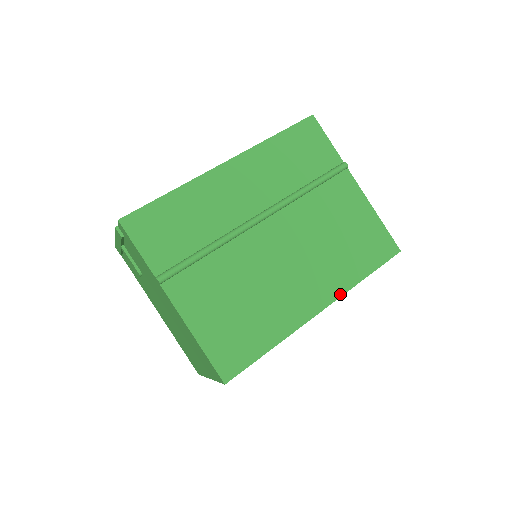
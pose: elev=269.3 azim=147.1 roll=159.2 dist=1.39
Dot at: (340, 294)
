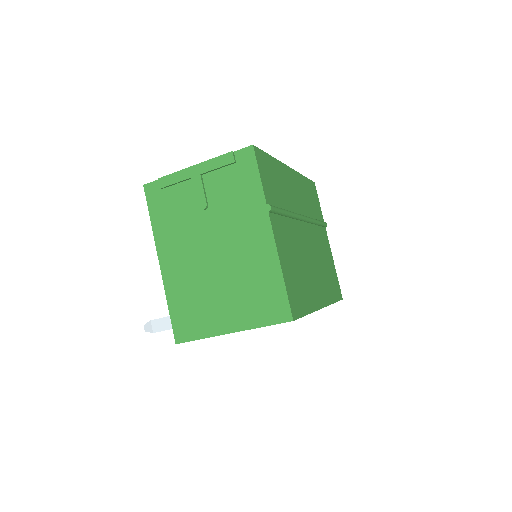
Dot at: (328, 303)
